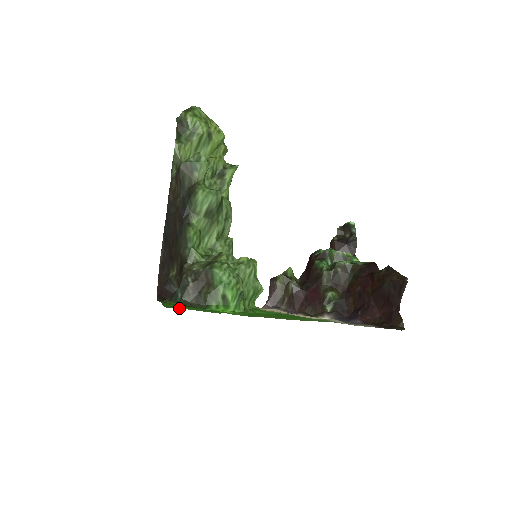
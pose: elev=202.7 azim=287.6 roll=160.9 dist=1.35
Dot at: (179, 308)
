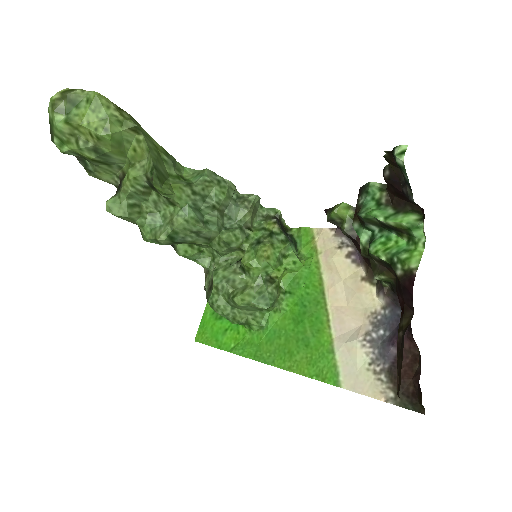
Dot at: (203, 341)
